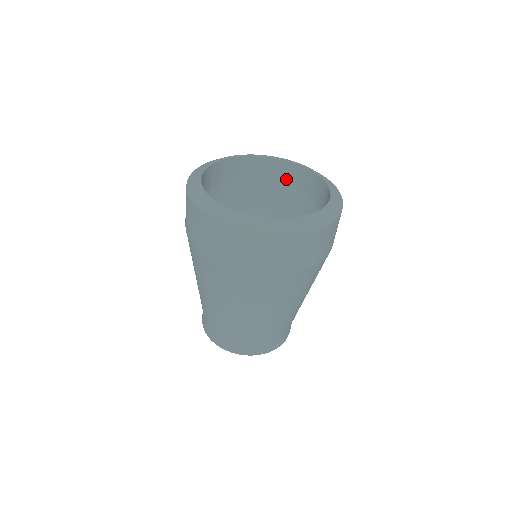
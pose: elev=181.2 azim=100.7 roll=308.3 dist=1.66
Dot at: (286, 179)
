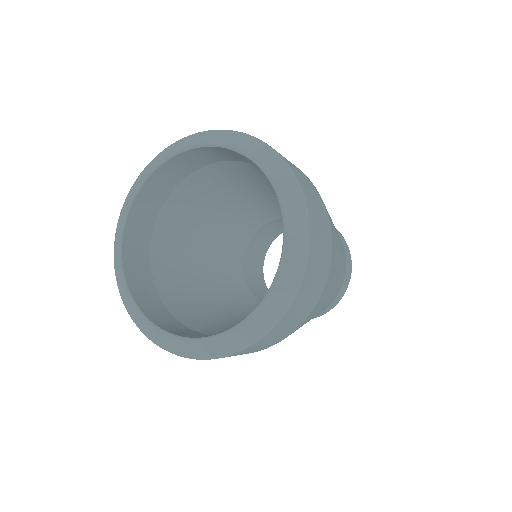
Dot at: occluded
